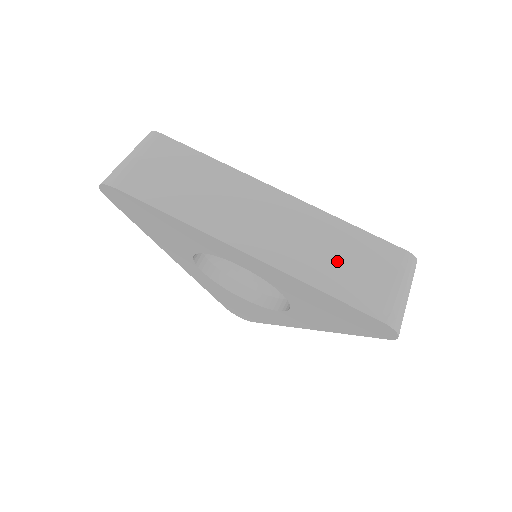
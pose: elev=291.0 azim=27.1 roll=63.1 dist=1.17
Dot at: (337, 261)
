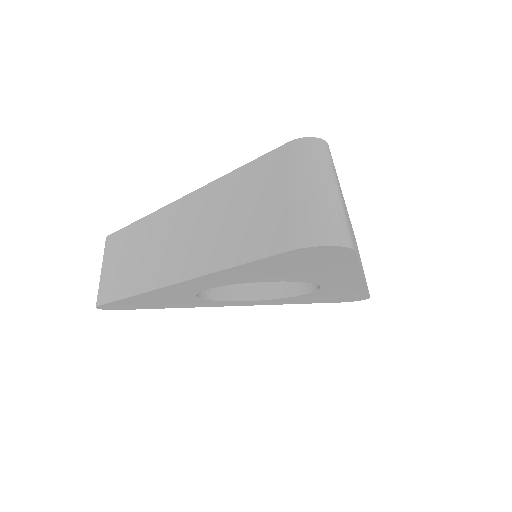
Dot at: (233, 222)
